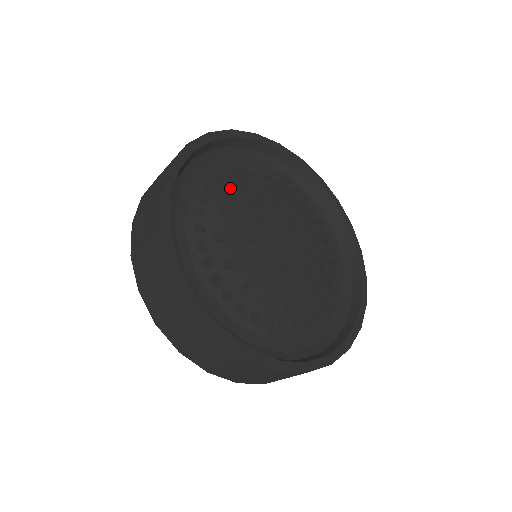
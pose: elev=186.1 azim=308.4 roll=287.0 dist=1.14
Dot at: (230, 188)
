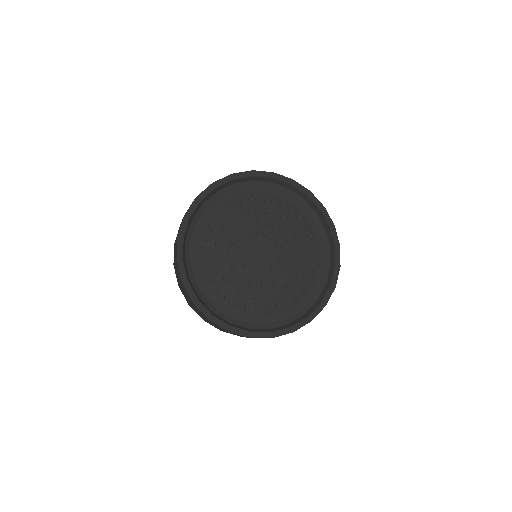
Dot at: (239, 212)
